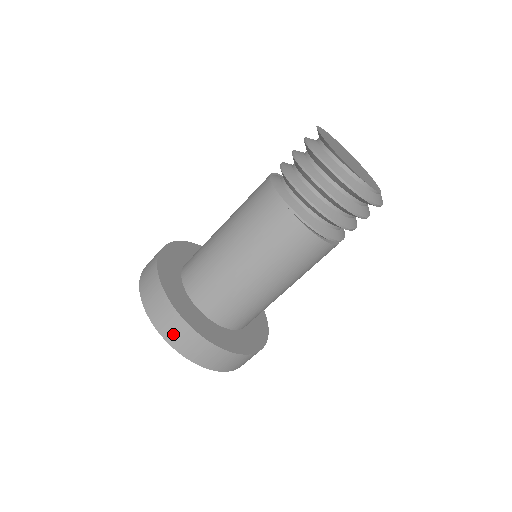
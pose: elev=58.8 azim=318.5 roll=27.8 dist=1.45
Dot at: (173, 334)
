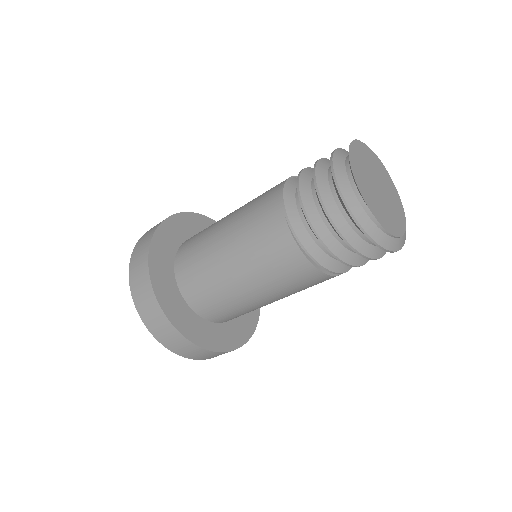
Dot at: (139, 294)
